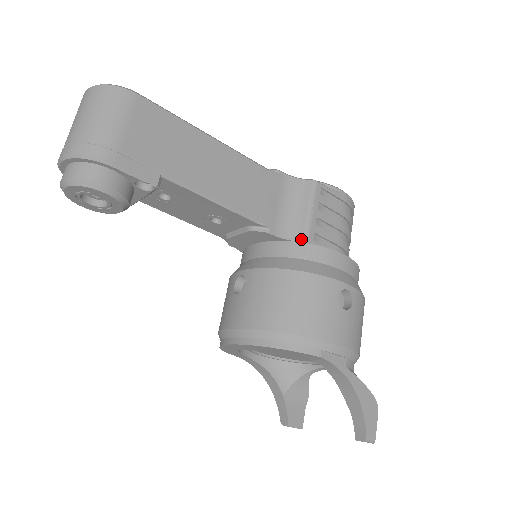
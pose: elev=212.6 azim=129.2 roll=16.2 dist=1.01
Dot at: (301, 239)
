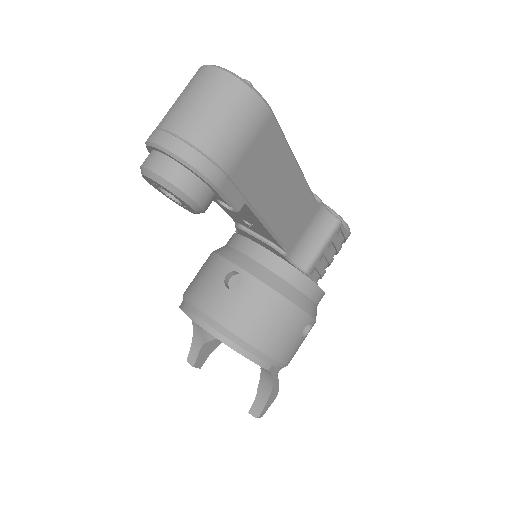
Dot at: (304, 270)
